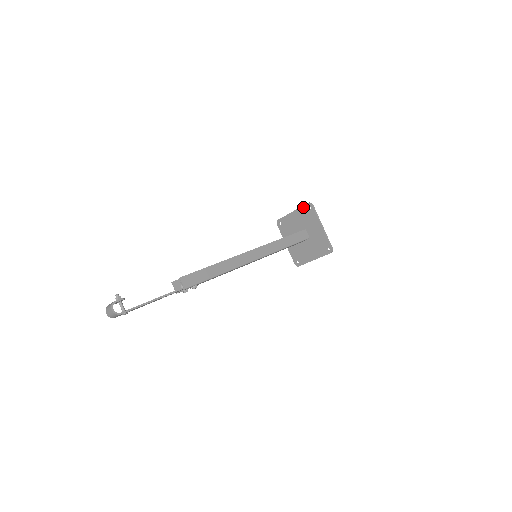
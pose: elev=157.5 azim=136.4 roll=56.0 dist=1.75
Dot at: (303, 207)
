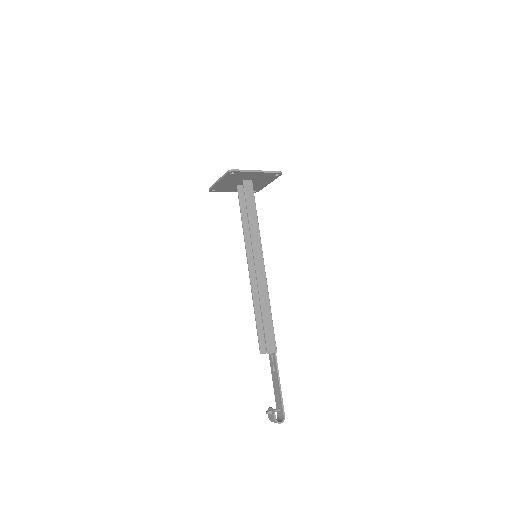
Dot at: (226, 176)
